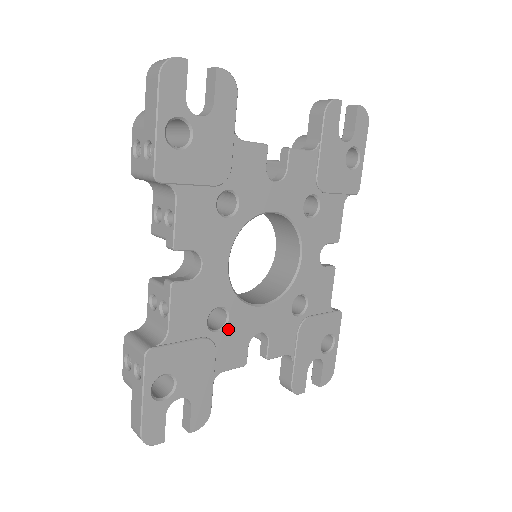
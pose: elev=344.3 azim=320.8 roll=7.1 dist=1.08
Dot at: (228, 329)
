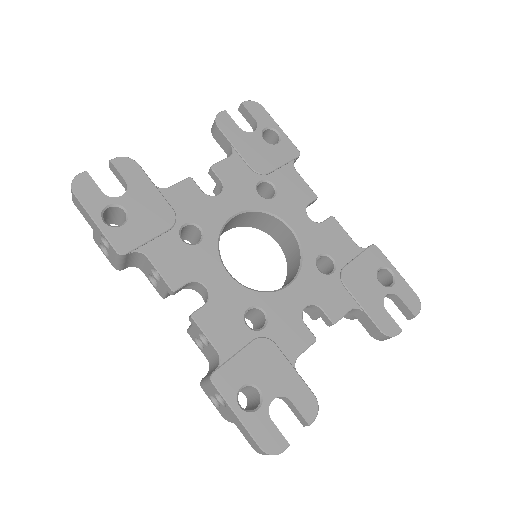
Dot at: (272, 321)
